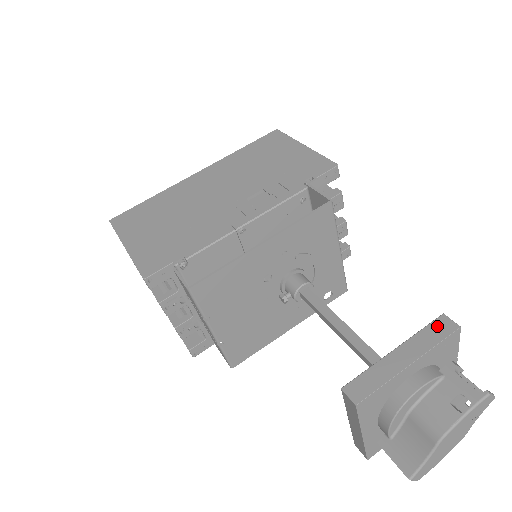
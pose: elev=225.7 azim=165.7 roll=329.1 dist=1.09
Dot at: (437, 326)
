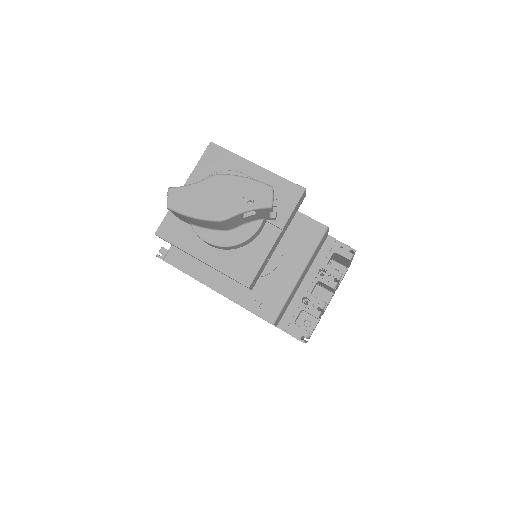
Dot at: occluded
